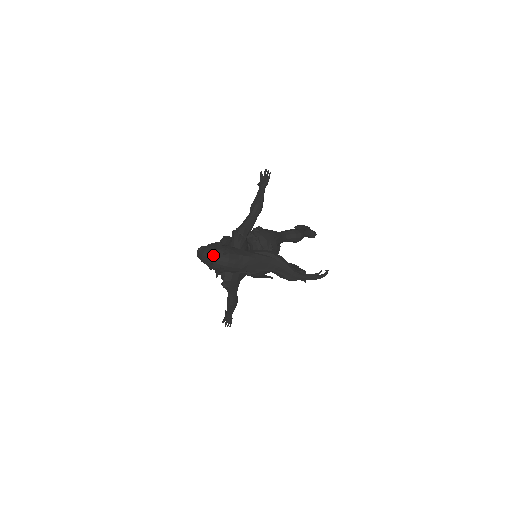
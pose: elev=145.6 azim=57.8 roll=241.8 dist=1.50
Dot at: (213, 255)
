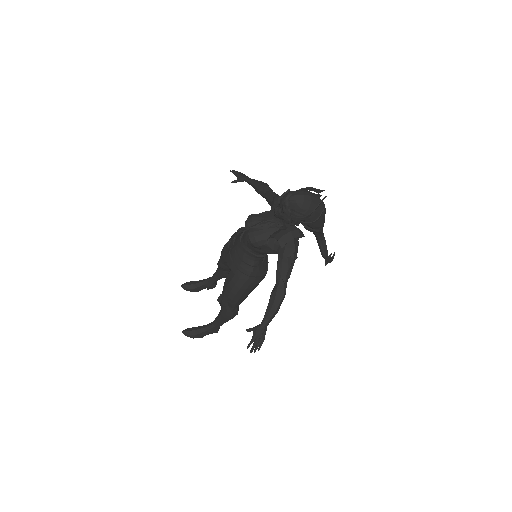
Dot at: (321, 190)
